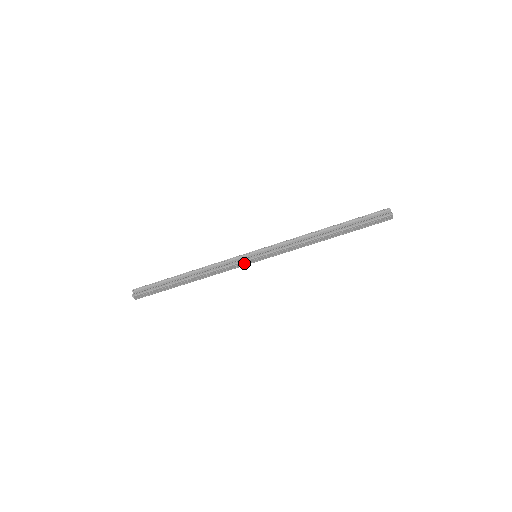
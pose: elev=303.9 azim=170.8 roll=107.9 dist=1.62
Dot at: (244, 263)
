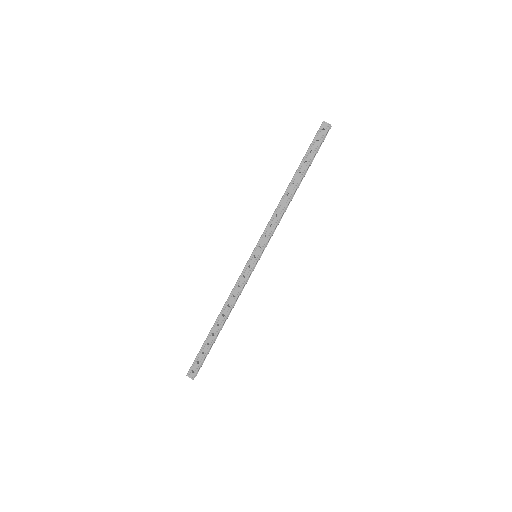
Dot at: (248, 268)
